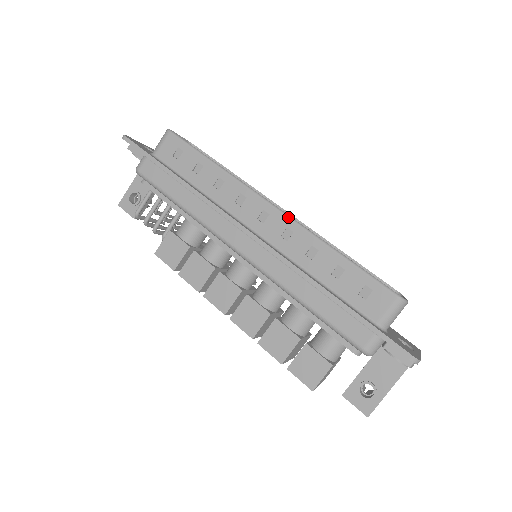
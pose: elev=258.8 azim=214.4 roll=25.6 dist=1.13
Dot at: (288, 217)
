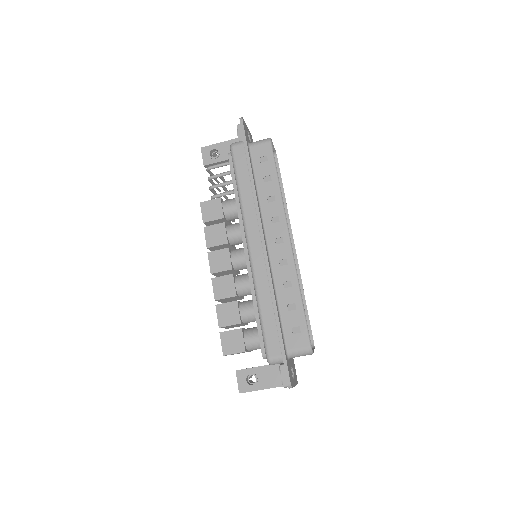
Dot at: (292, 254)
